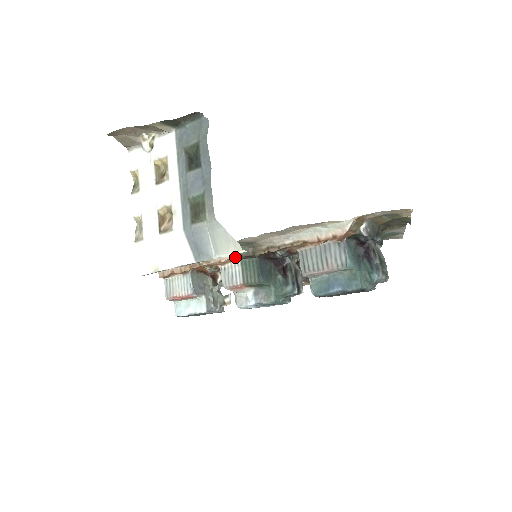
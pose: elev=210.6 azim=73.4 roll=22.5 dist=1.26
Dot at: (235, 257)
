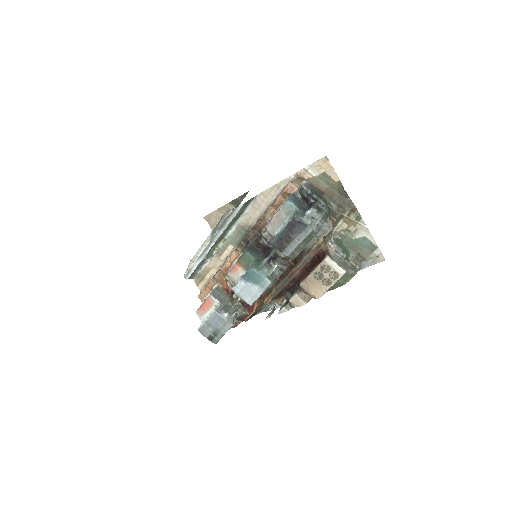
Dot at: (238, 246)
